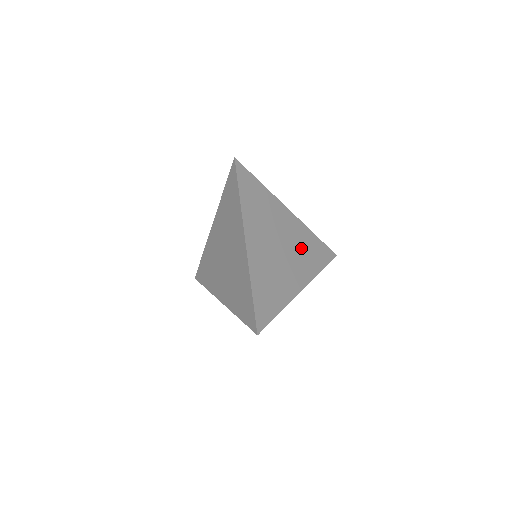
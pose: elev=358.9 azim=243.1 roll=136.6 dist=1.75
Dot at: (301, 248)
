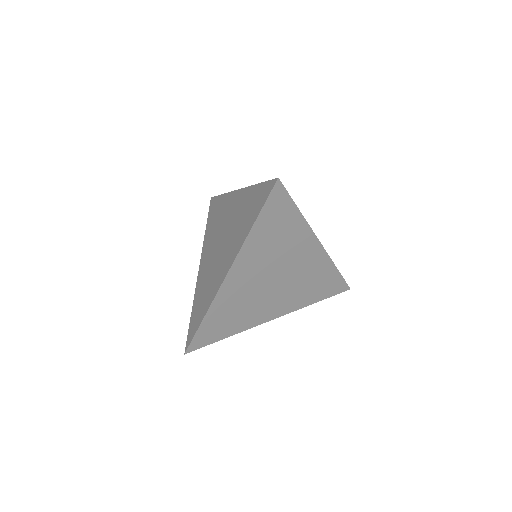
Dot at: occluded
